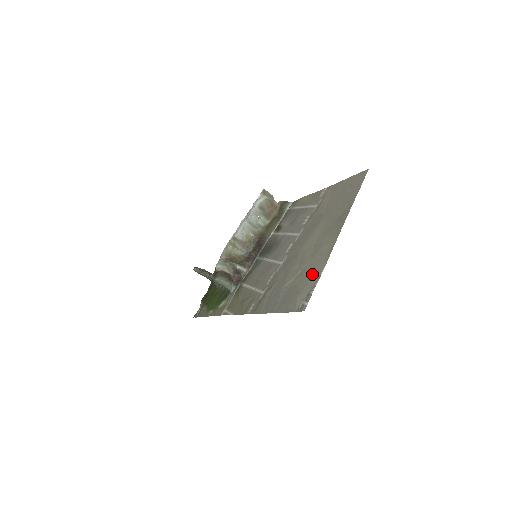
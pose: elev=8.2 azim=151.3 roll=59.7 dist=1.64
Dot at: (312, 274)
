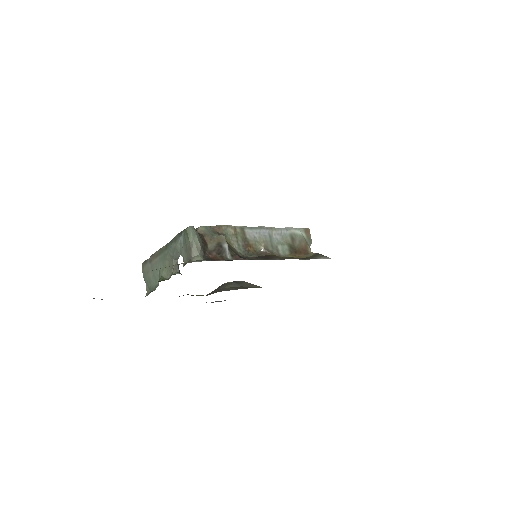
Dot at: occluded
